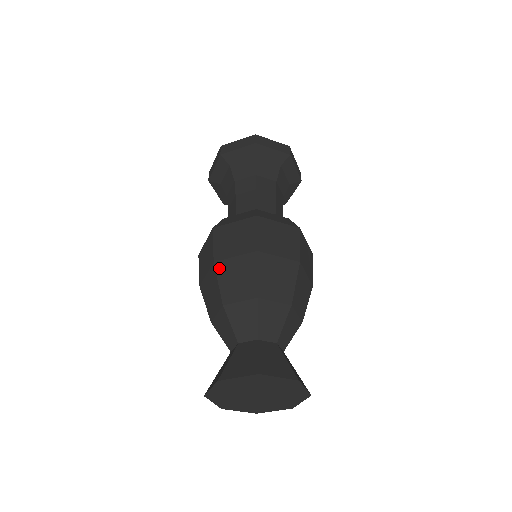
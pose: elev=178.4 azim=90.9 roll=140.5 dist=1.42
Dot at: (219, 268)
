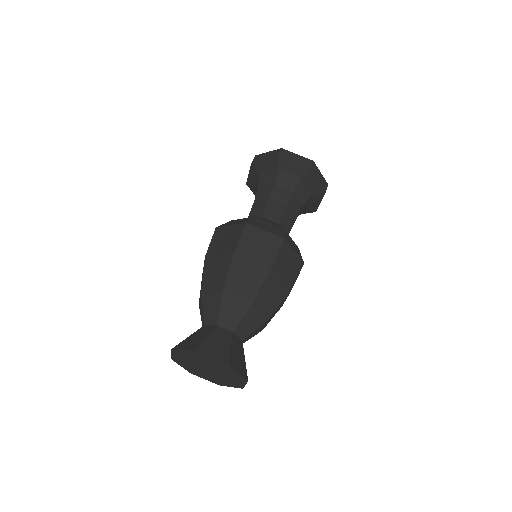
Dot at: (207, 262)
